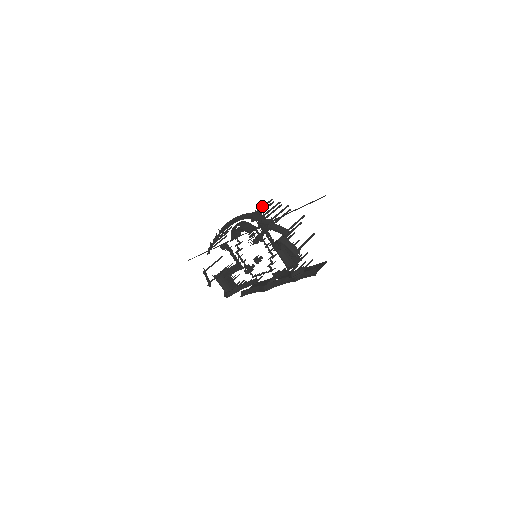
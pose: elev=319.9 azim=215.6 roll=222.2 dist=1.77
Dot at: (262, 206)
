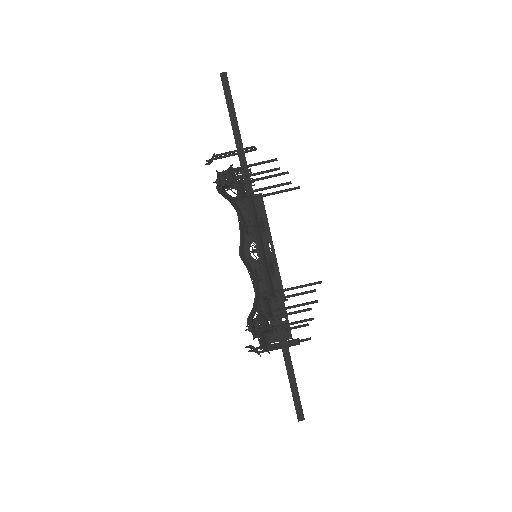
Dot at: occluded
